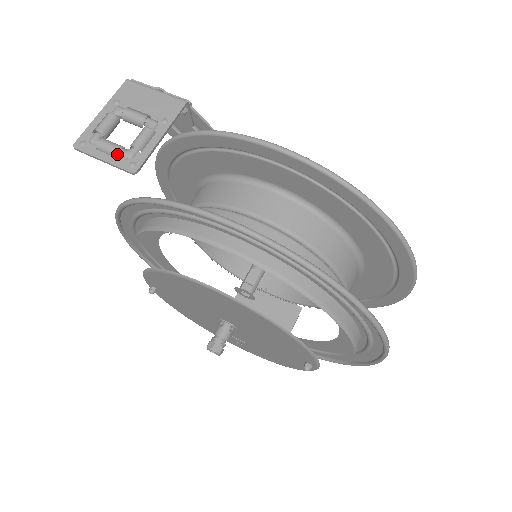
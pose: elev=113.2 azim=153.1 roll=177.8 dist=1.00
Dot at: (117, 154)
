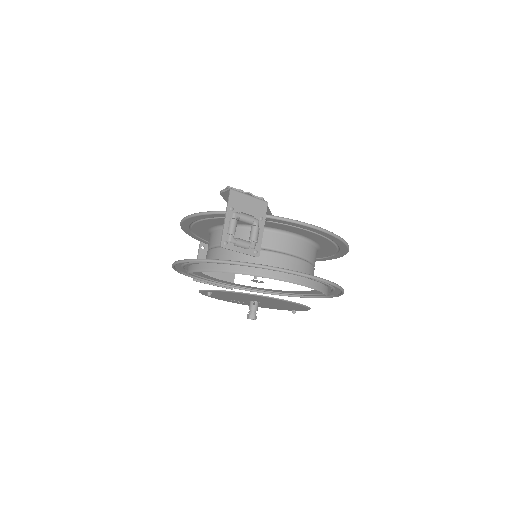
Dot at: (248, 247)
